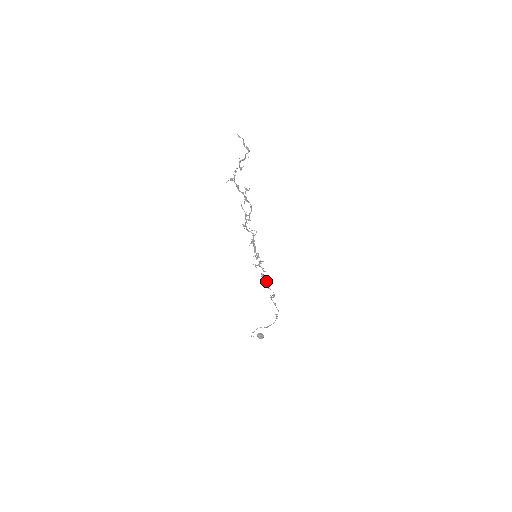
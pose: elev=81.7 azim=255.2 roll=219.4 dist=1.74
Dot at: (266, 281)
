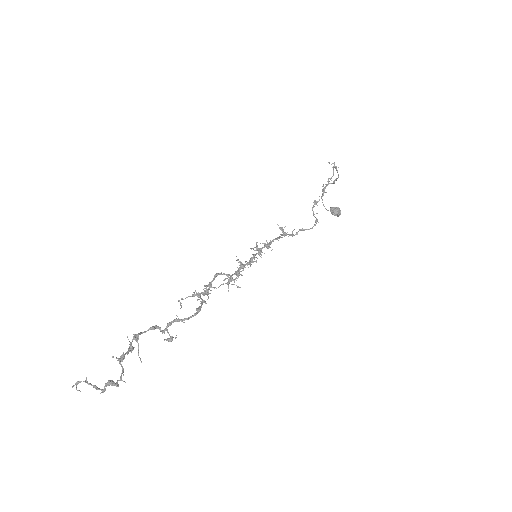
Dot at: occluded
